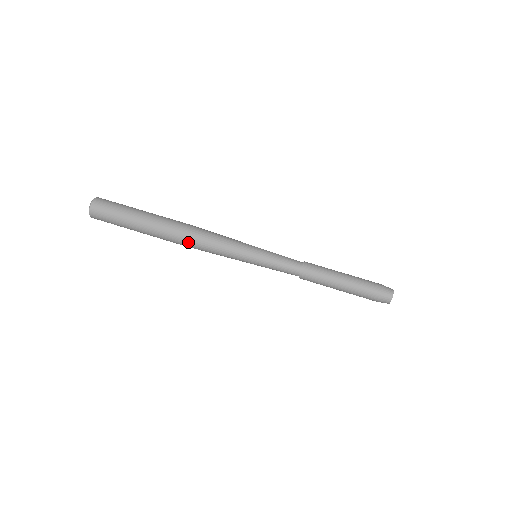
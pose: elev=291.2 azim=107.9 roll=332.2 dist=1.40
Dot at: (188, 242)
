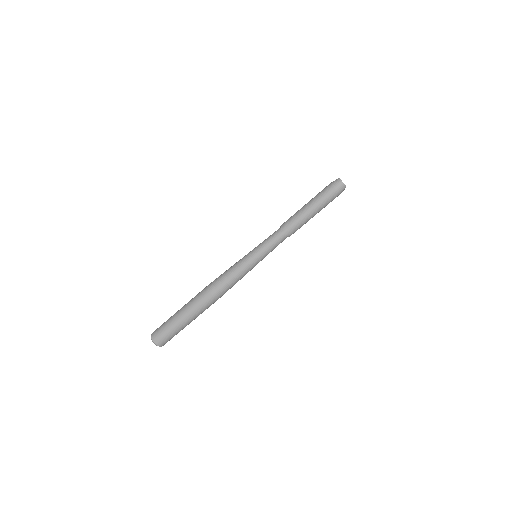
Dot at: (219, 296)
